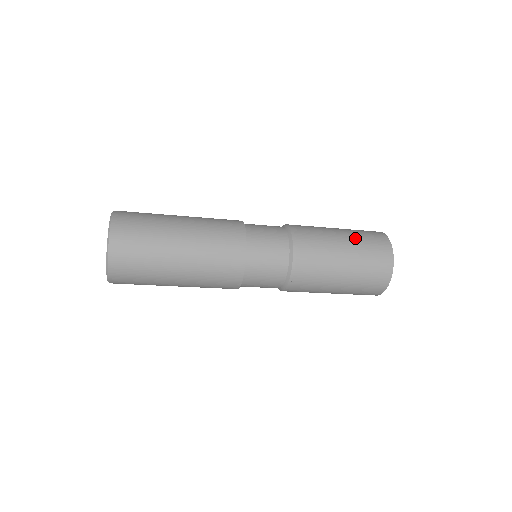
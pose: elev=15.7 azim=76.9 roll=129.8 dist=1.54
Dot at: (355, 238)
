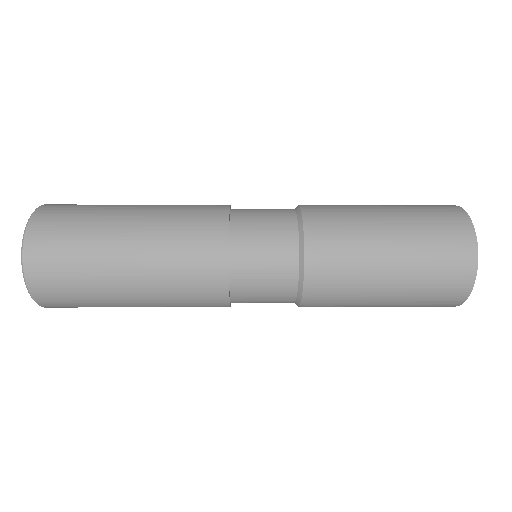
Dot at: (413, 279)
